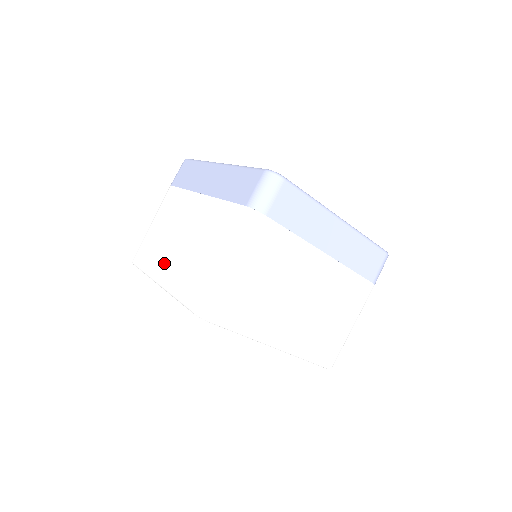
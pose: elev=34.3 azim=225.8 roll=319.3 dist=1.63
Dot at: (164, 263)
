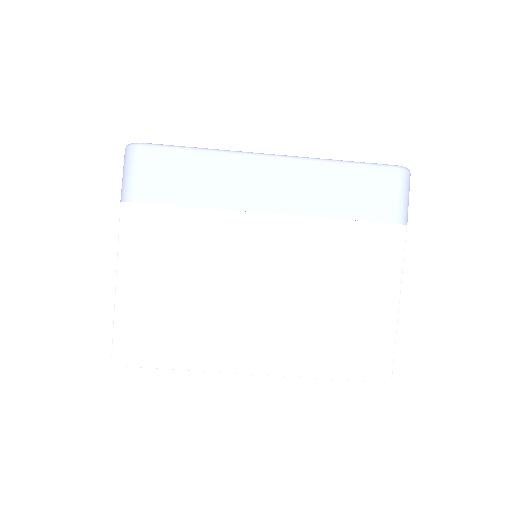
Dot at: occluded
